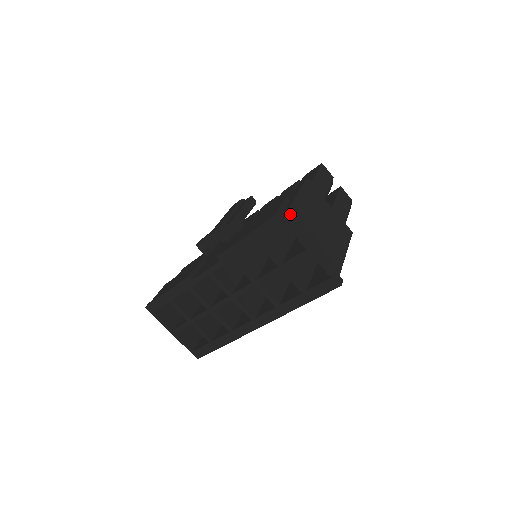
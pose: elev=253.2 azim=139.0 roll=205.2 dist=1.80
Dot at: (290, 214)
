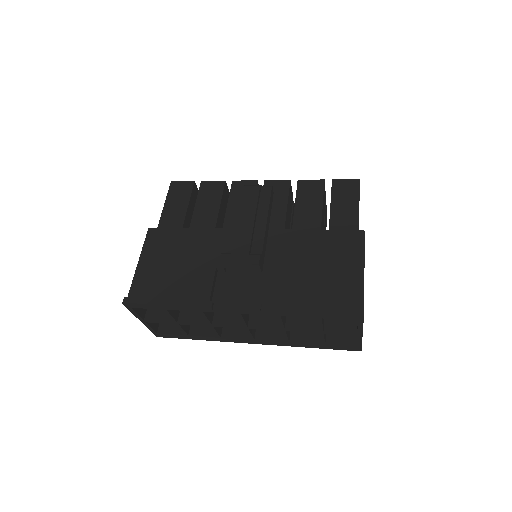
Dot at: occluded
